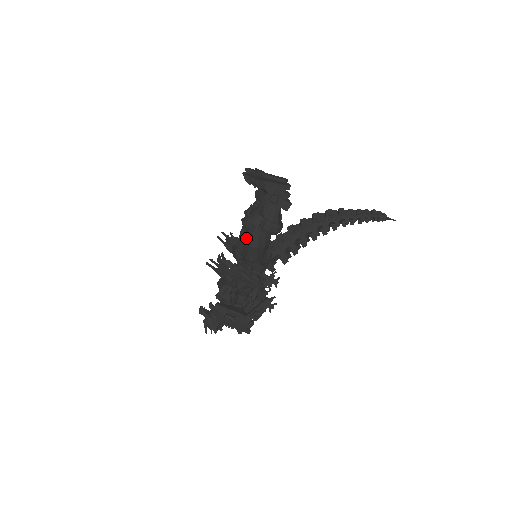
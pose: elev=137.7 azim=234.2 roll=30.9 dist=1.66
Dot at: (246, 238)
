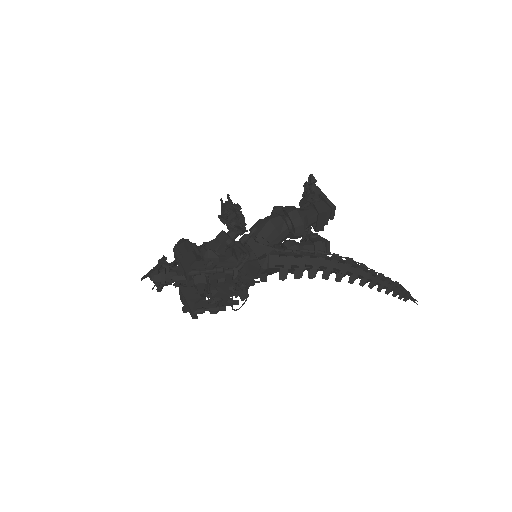
Dot at: occluded
